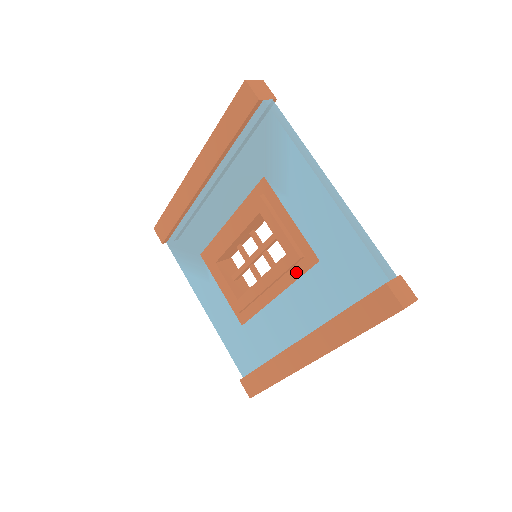
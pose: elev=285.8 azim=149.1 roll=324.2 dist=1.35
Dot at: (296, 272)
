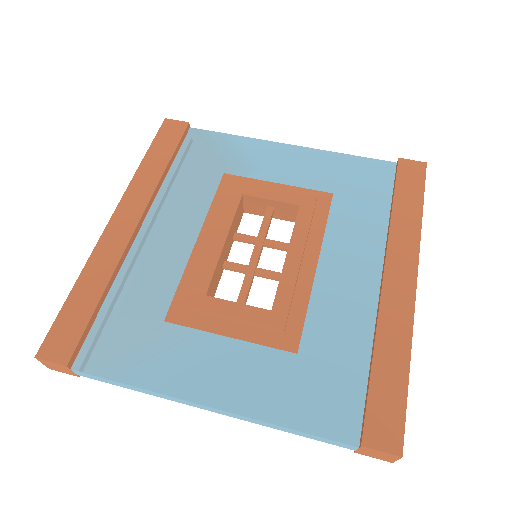
Dot at: (319, 221)
